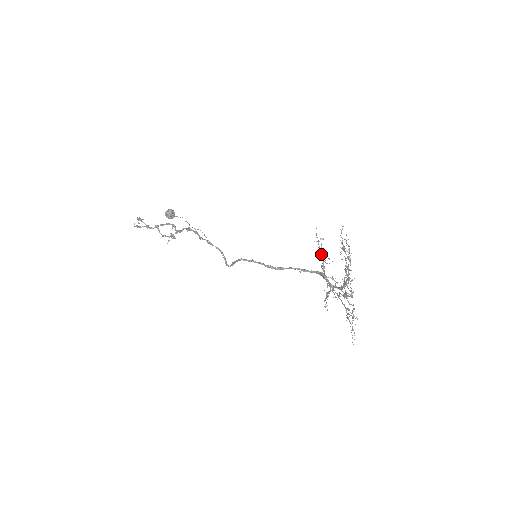
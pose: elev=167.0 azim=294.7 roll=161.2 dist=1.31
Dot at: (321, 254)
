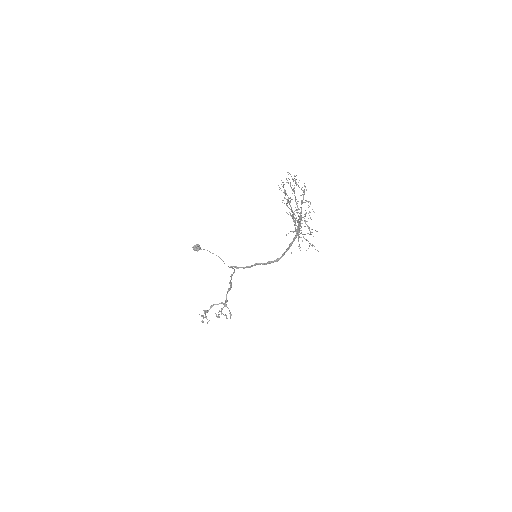
Dot at: occluded
